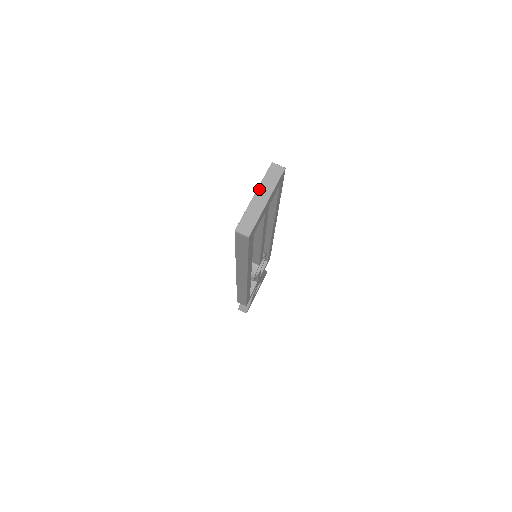
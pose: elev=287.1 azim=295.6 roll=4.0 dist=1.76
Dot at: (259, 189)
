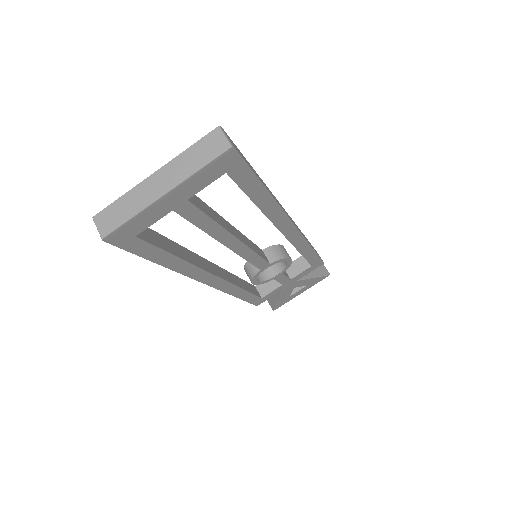
Dot at: (167, 166)
